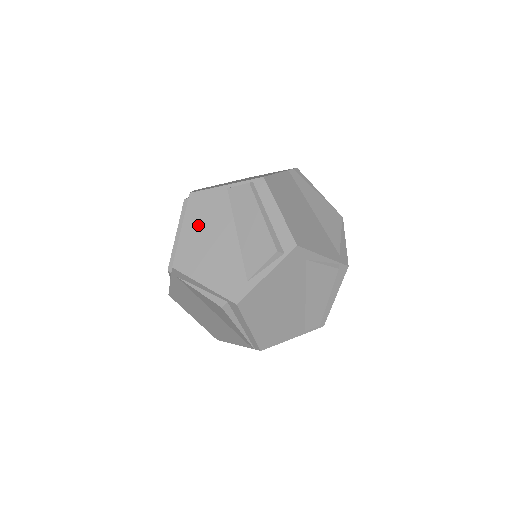
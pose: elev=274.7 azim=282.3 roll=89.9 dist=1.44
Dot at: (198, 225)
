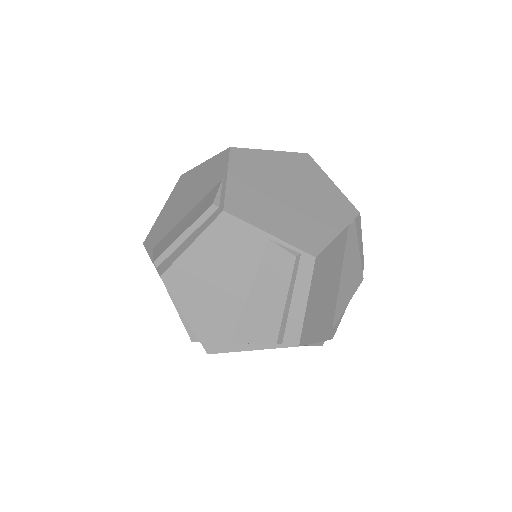
Dot at: (212, 254)
